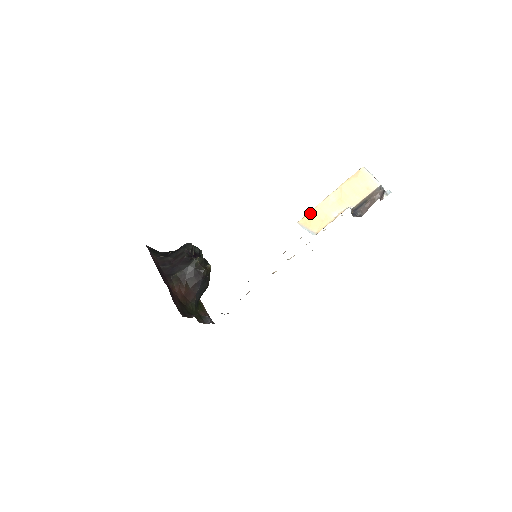
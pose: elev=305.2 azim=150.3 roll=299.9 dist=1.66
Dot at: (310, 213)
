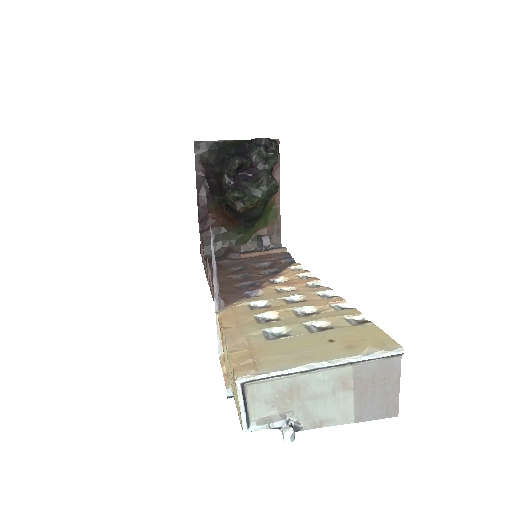
Dot at: (220, 327)
